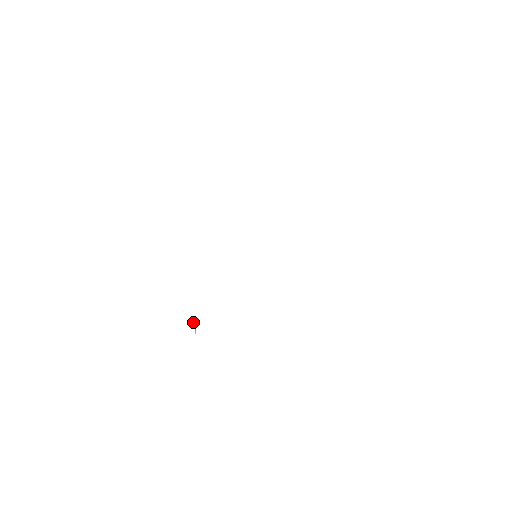
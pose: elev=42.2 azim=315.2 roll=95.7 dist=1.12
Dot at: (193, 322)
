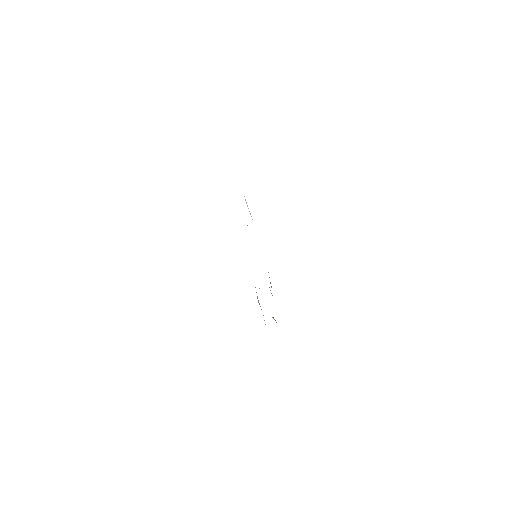
Dot at: occluded
